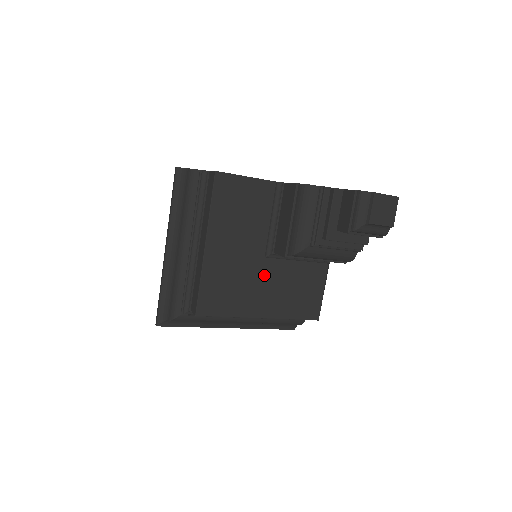
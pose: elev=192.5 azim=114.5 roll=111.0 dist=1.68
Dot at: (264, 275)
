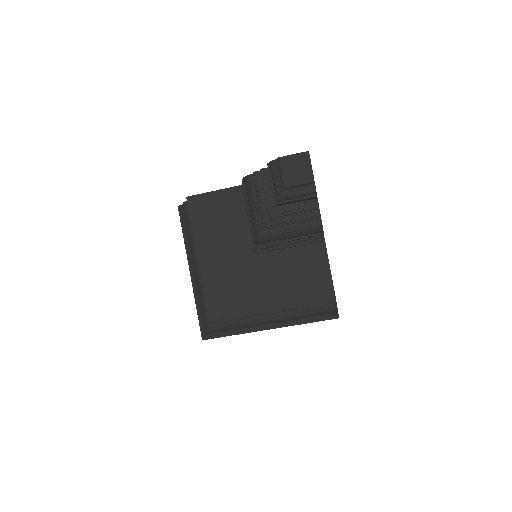
Dot at: (260, 270)
